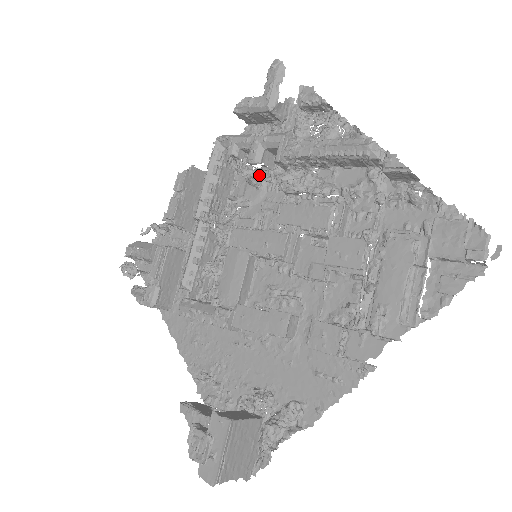
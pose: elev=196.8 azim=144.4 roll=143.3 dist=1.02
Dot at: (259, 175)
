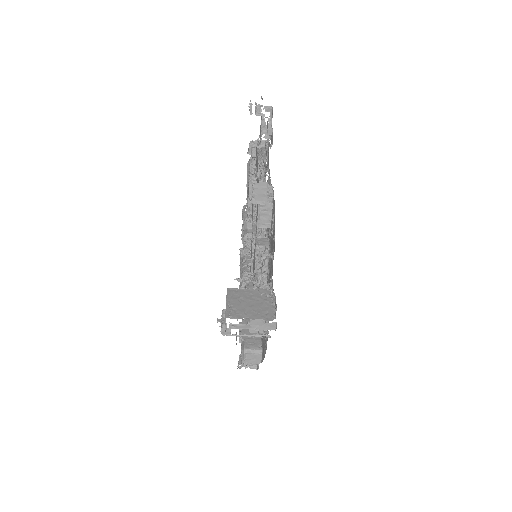
Dot at: occluded
